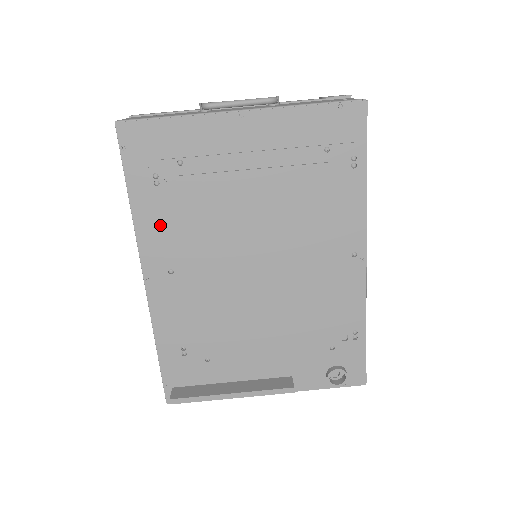
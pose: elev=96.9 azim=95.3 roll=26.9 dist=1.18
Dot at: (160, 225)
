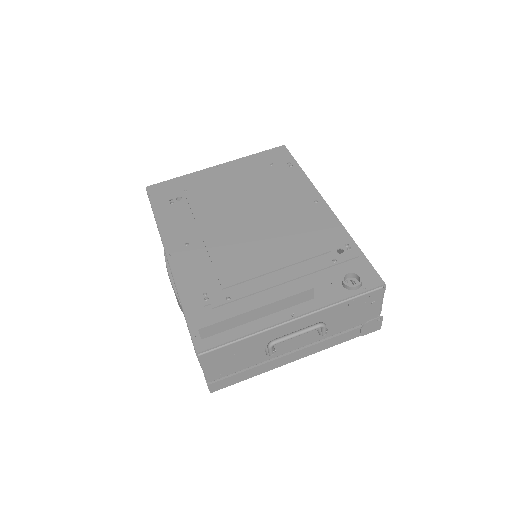
Dot at: (176, 221)
